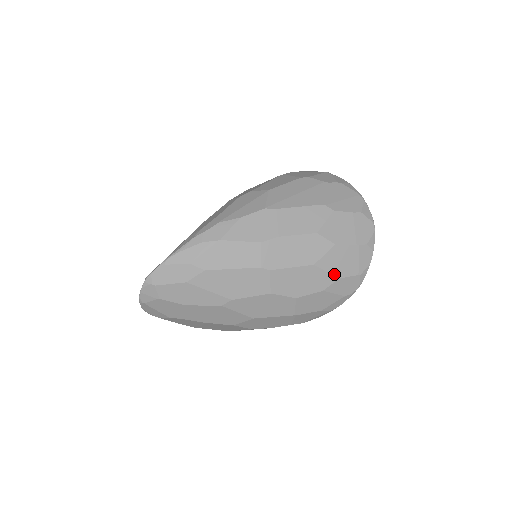
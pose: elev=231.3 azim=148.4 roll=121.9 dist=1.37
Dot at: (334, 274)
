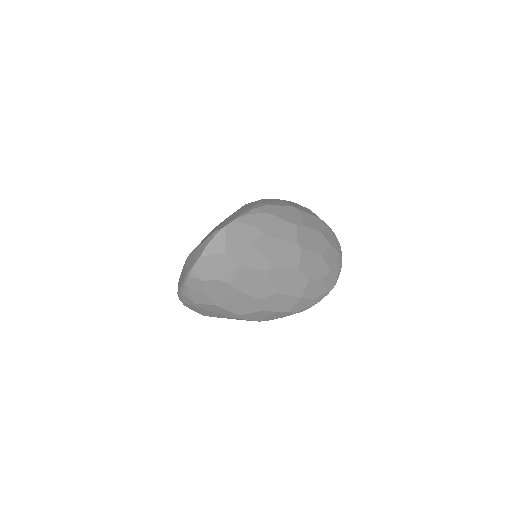
Dot at: (329, 267)
